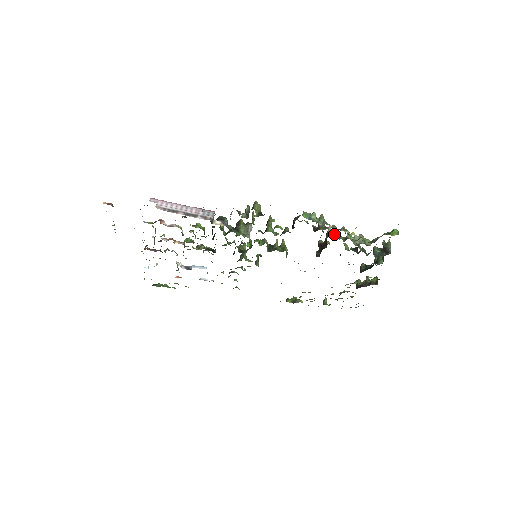
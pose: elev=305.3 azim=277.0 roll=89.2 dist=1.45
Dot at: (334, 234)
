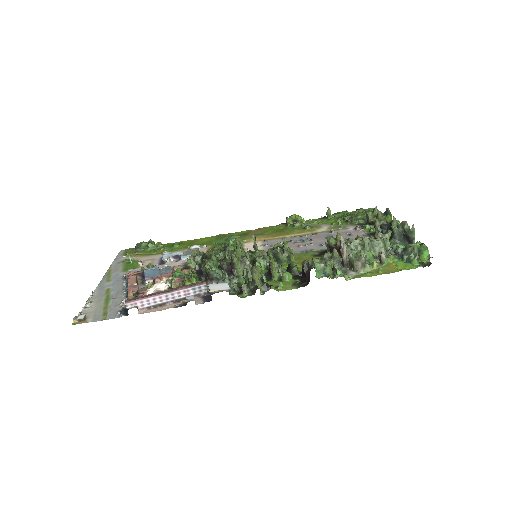
Dot at: occluded
